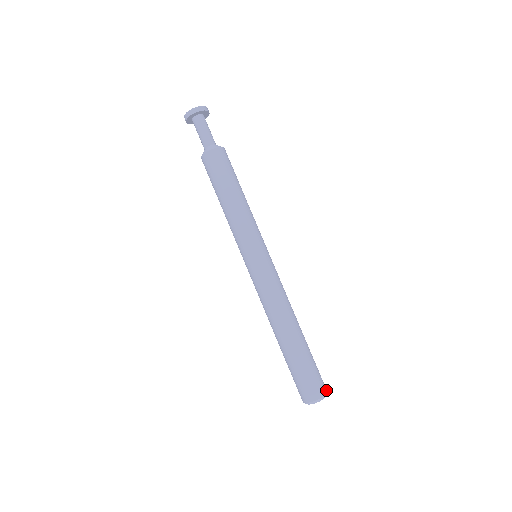
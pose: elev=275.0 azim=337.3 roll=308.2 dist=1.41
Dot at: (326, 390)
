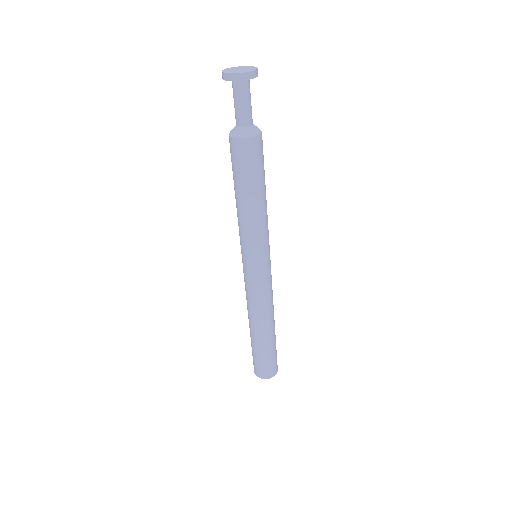
Dot at: (276, 372)
